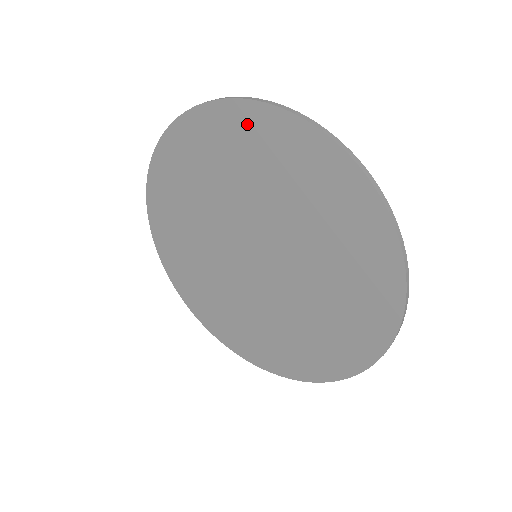
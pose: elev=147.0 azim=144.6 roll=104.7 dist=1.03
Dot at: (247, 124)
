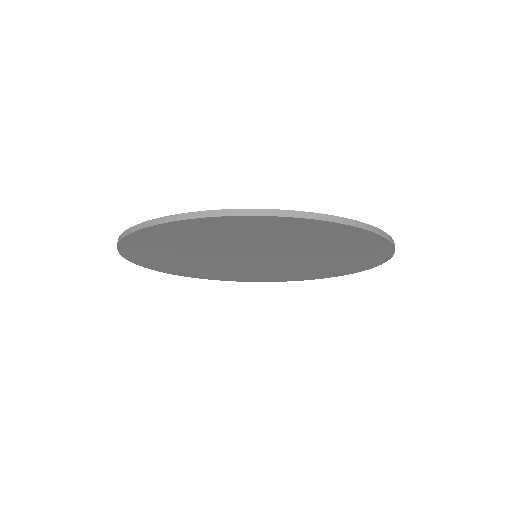
Dot at: (363, 240)
